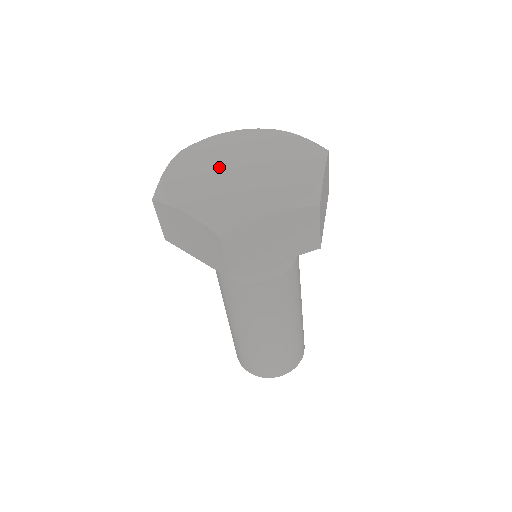
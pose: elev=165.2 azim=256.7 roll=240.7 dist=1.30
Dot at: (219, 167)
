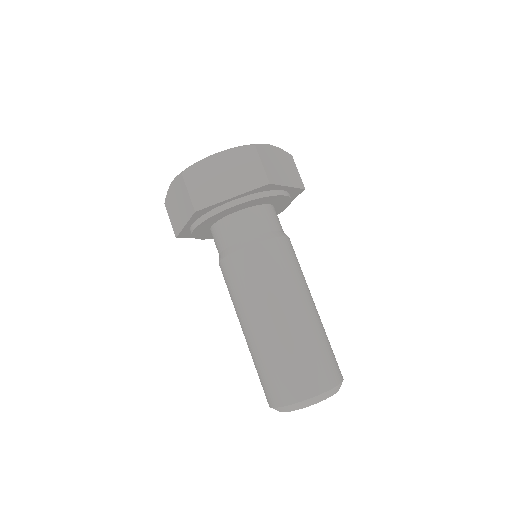
Dot at: occluded
